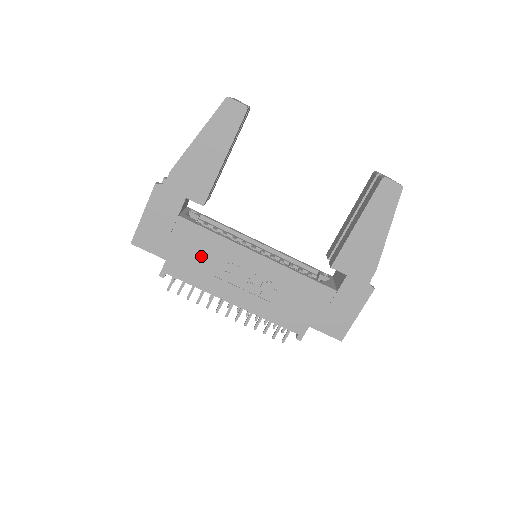
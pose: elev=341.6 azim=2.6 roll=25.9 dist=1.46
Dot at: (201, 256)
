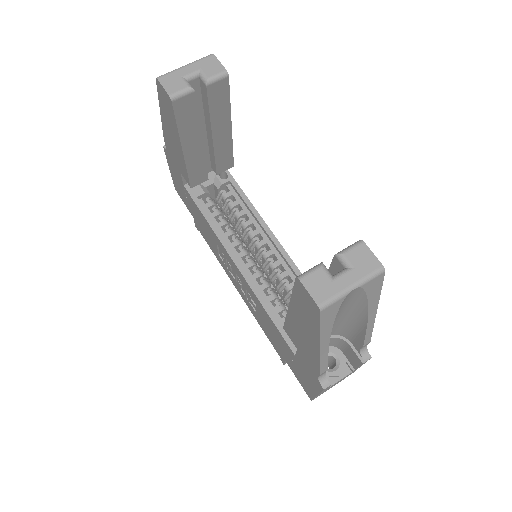
Dot at: (207, 231)
